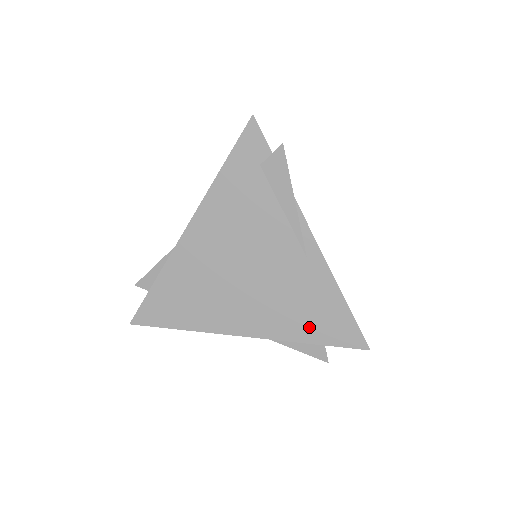
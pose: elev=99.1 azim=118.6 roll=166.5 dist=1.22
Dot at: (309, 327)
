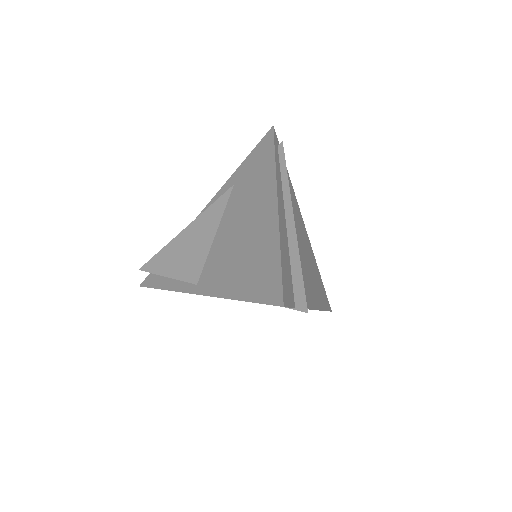
Dot at: occluded
